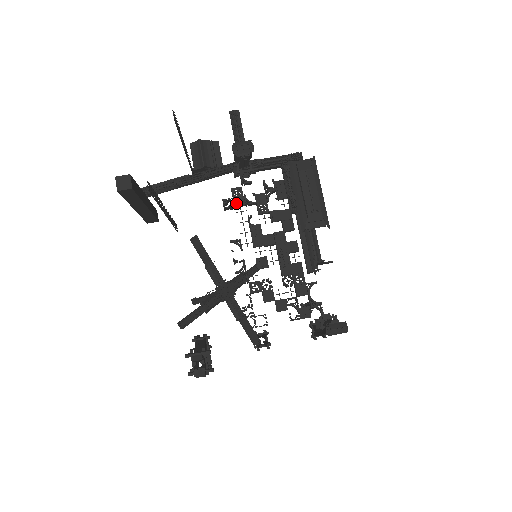
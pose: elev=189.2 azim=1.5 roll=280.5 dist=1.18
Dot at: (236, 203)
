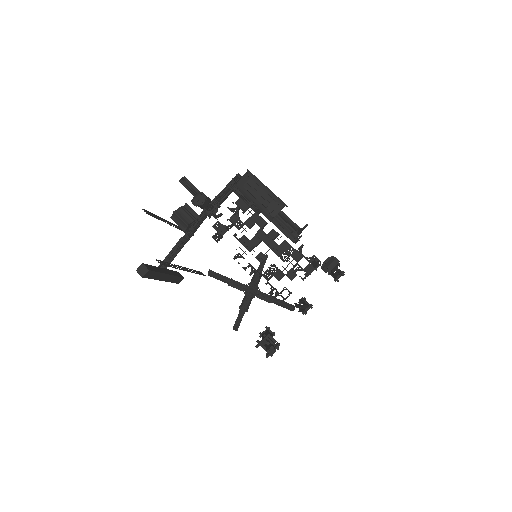
Dot at: (221, 233)
